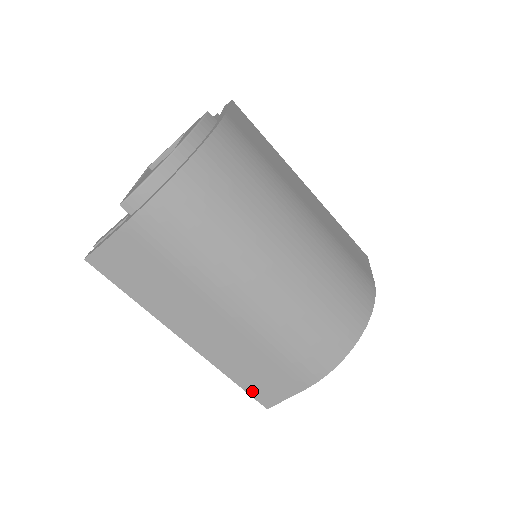
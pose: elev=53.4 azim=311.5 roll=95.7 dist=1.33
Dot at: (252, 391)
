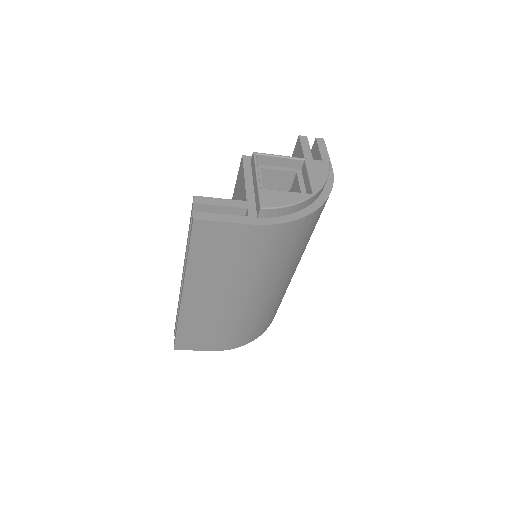
Dot at: (180, 338)
